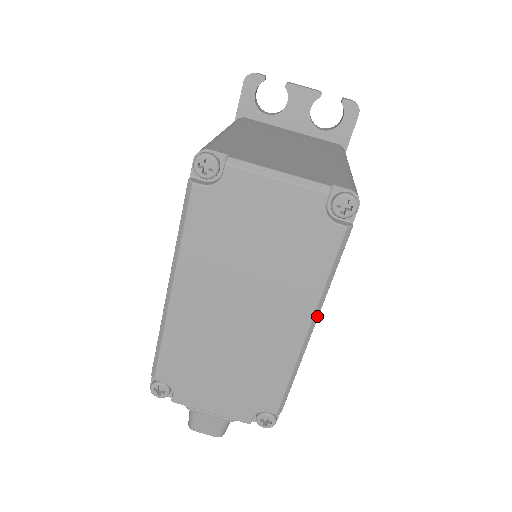
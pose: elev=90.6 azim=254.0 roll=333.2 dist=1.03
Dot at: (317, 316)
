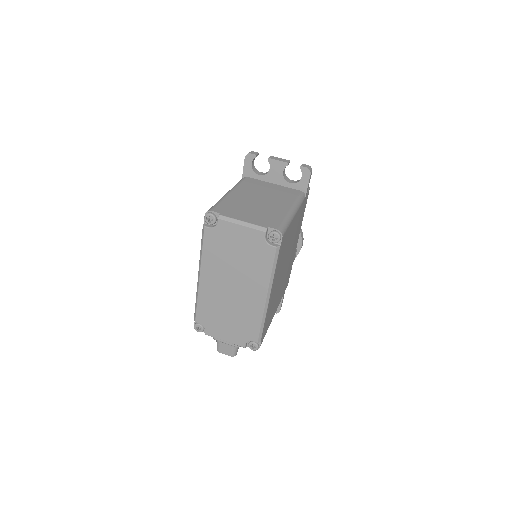
Dot at: (270, 290)
